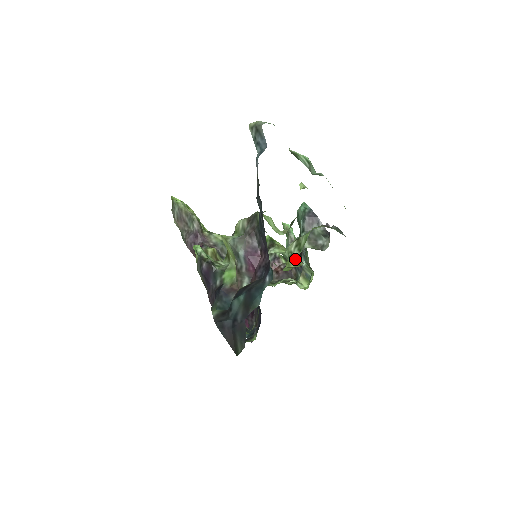
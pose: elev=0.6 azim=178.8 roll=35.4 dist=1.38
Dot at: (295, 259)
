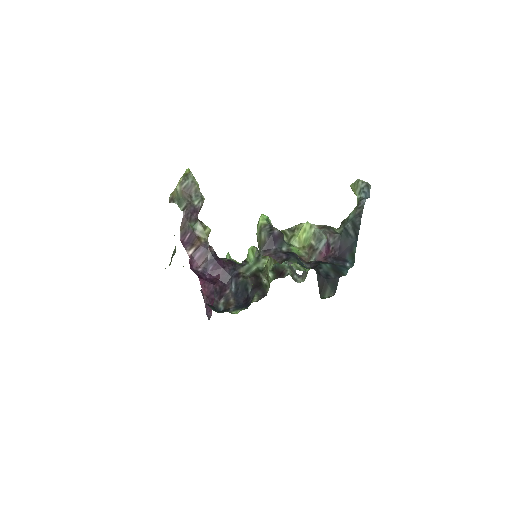
Dot at: occluded
